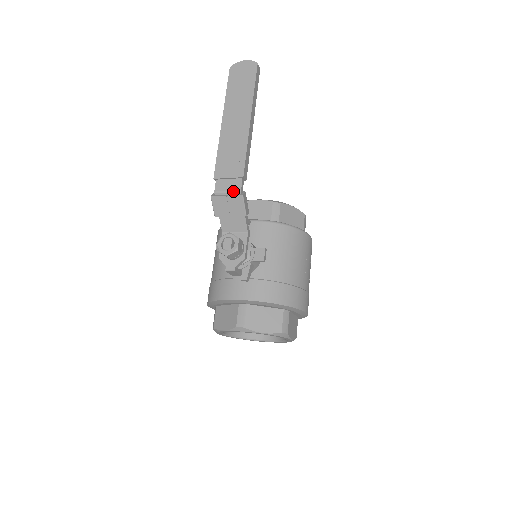
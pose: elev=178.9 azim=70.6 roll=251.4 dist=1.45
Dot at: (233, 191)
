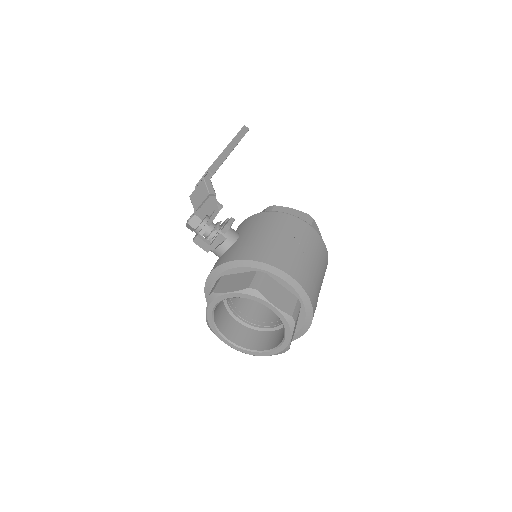
Dot at: occluded
